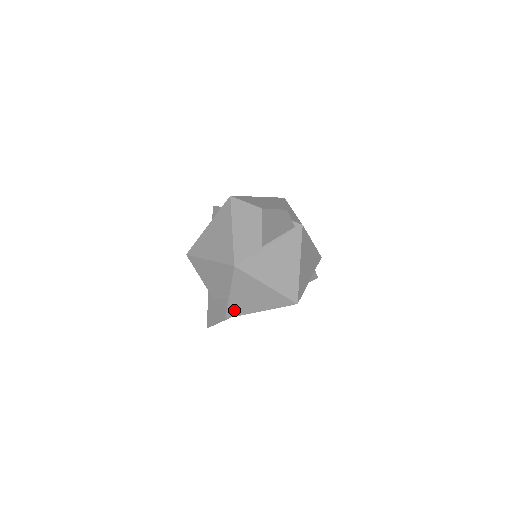
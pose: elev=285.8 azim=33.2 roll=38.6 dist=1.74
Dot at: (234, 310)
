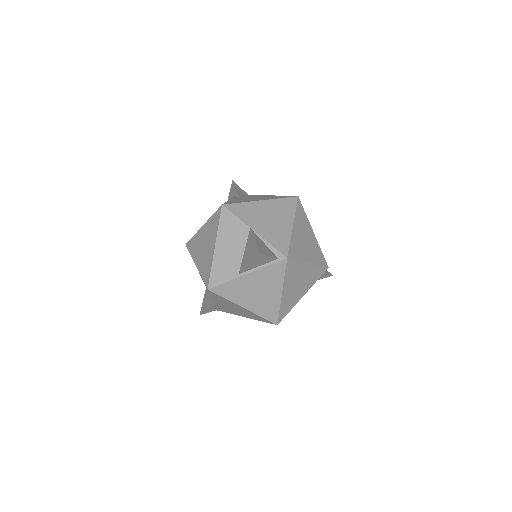
Dot at: (222, 309)
